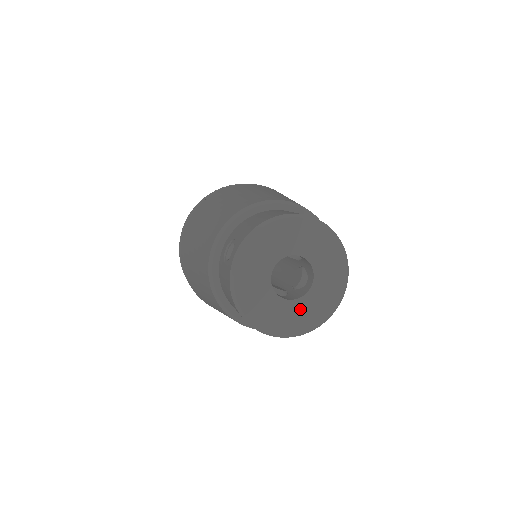
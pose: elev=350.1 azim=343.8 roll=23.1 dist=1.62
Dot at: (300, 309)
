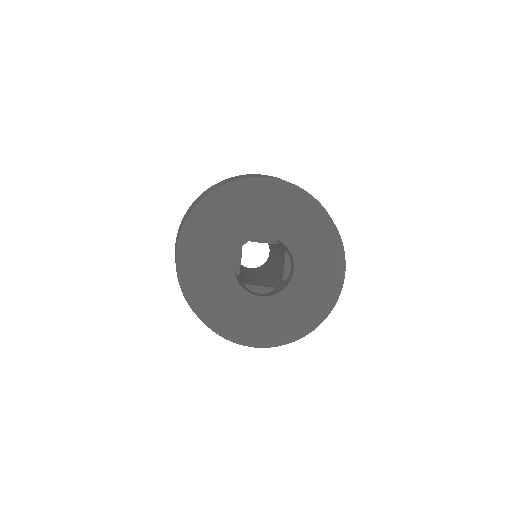
Dot at: (287, 305)
